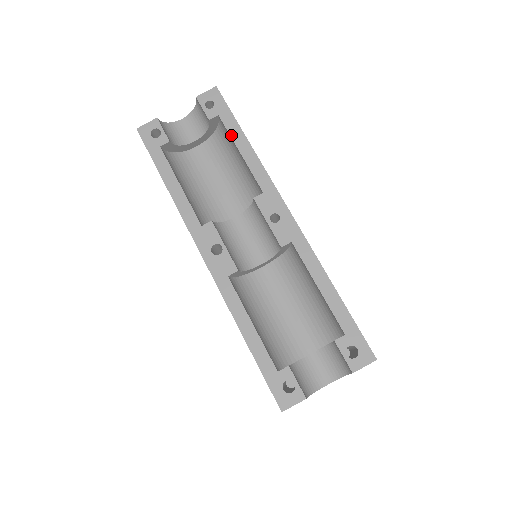
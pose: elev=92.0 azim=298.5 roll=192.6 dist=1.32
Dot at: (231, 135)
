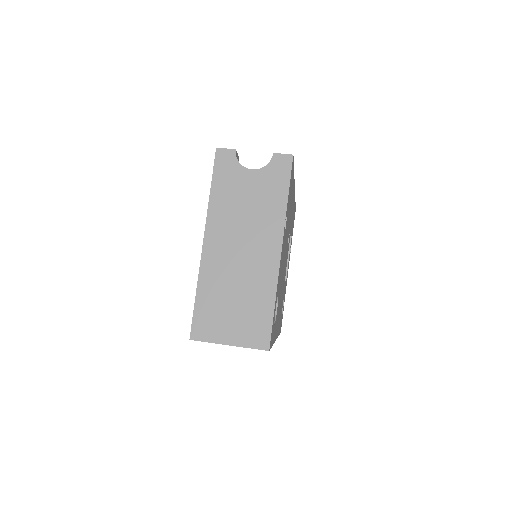
Dot at: occluded
